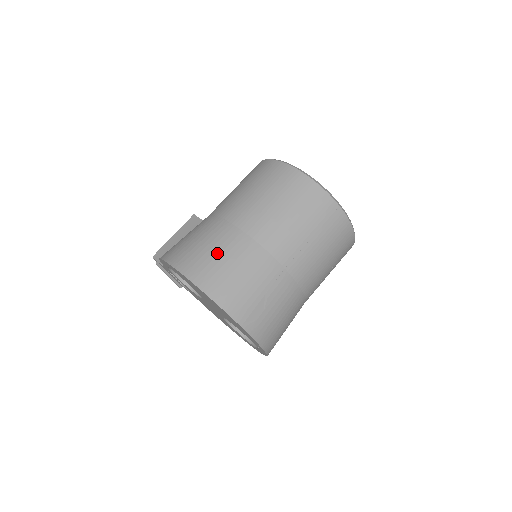
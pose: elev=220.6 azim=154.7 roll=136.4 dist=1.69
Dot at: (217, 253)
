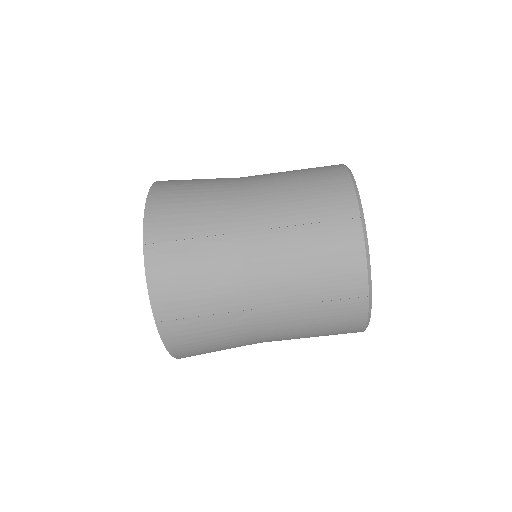
Dot at: (197, 183)
